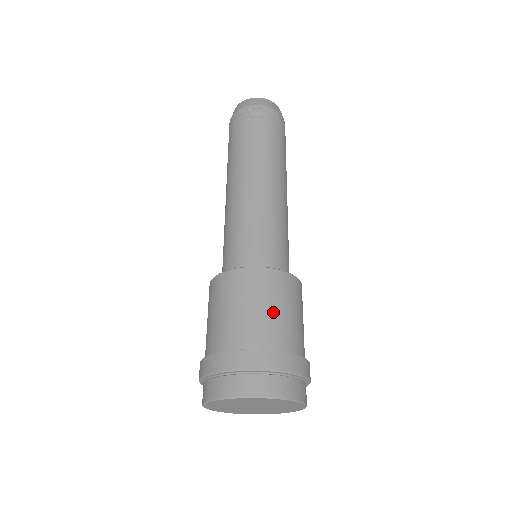
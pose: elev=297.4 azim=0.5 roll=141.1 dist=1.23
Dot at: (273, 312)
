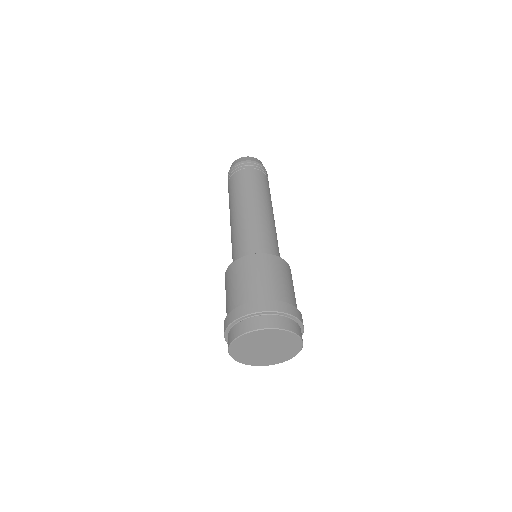
Dot at: (294, 292)
